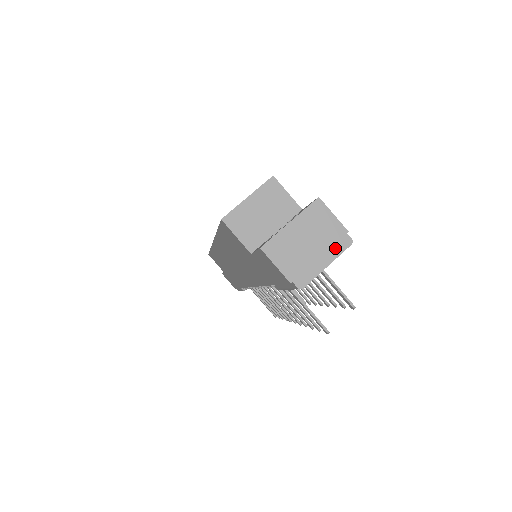
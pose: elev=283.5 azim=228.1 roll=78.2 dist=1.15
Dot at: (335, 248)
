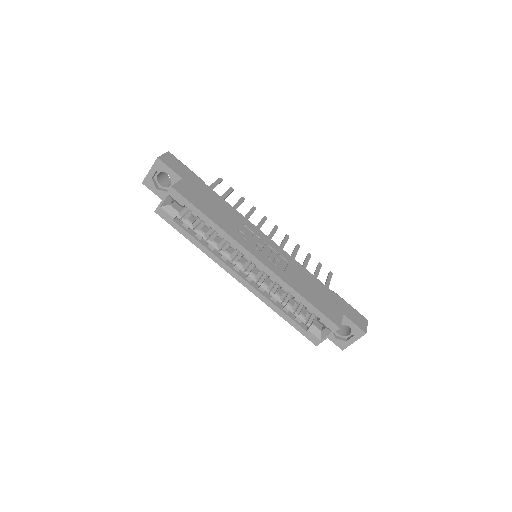
Dot at: occluded
